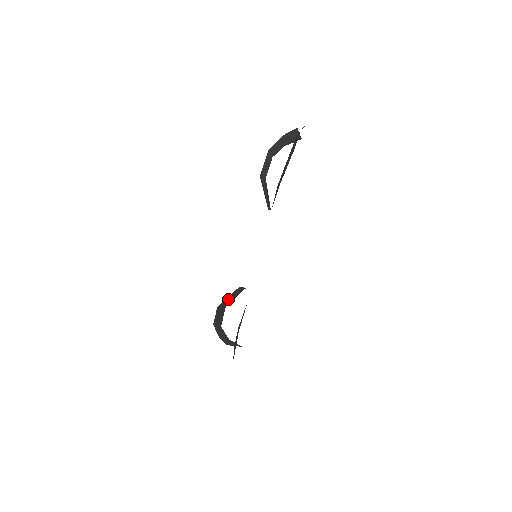
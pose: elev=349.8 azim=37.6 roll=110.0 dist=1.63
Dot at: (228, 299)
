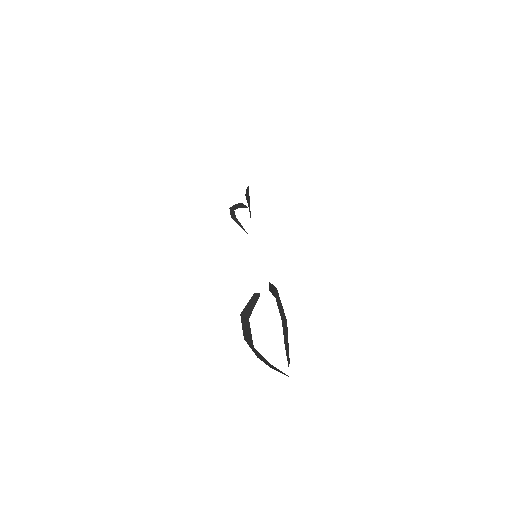
Dot at: (248, 308)
